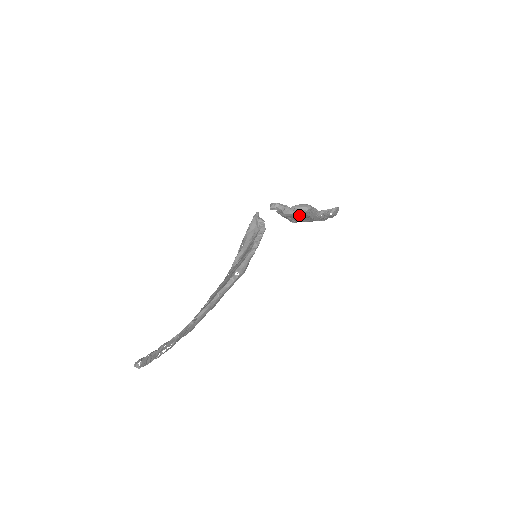
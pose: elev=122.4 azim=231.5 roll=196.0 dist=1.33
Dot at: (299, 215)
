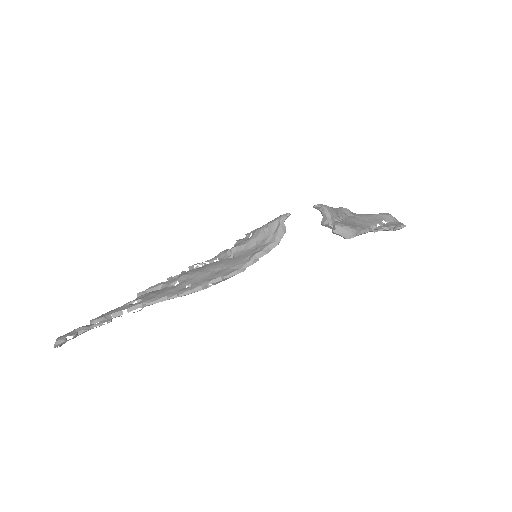
Dot at: occluded
